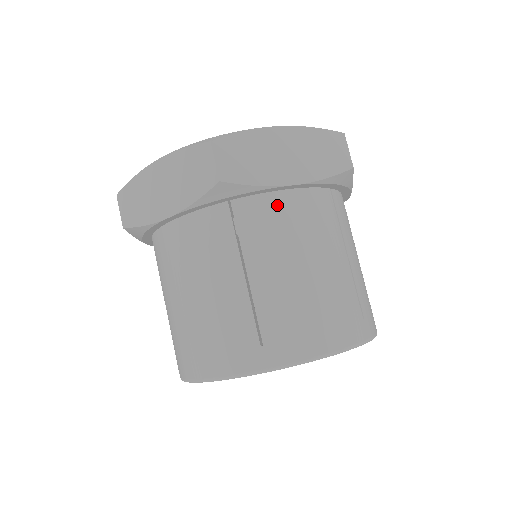
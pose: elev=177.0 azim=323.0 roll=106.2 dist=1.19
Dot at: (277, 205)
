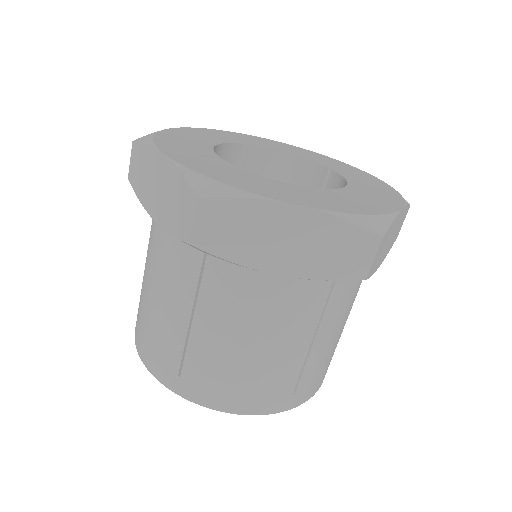
Dot at: (252, 279)
